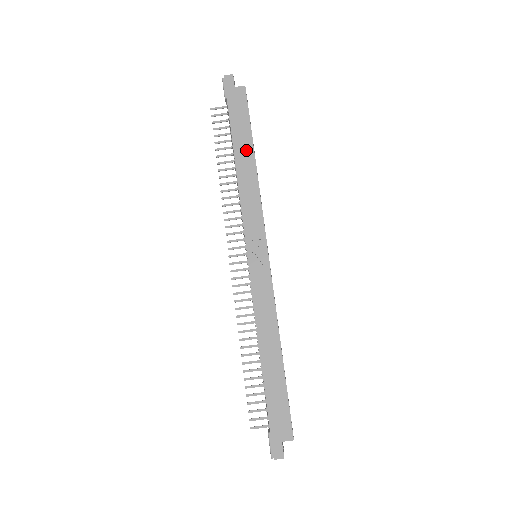
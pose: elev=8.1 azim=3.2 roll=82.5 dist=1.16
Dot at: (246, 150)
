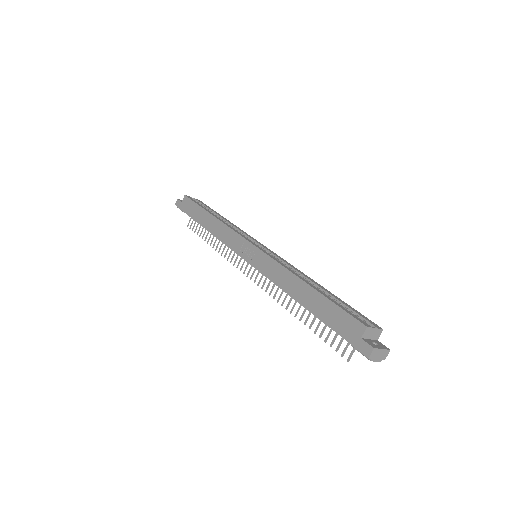
Dot at: (205, 217)
